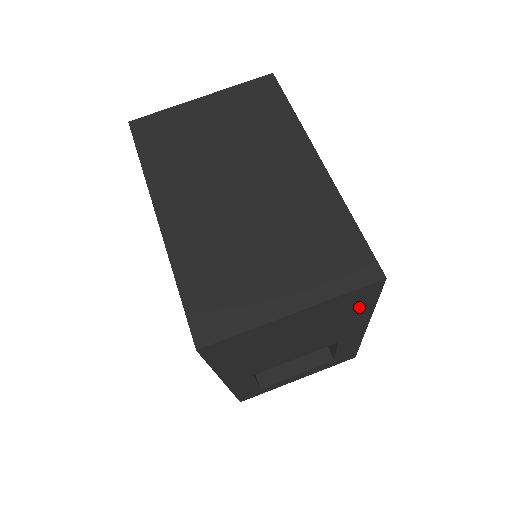
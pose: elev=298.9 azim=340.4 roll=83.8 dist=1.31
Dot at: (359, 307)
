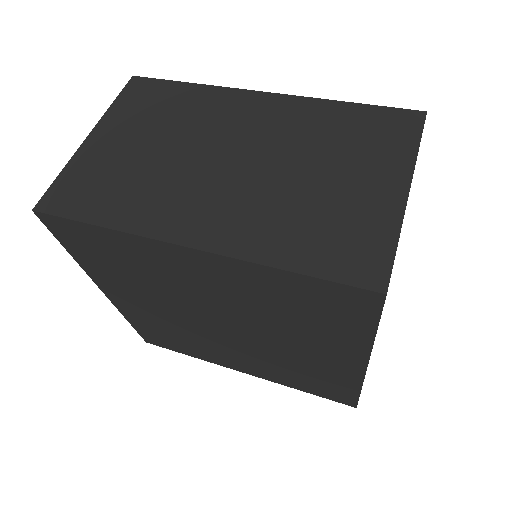
Dot at: occluded
